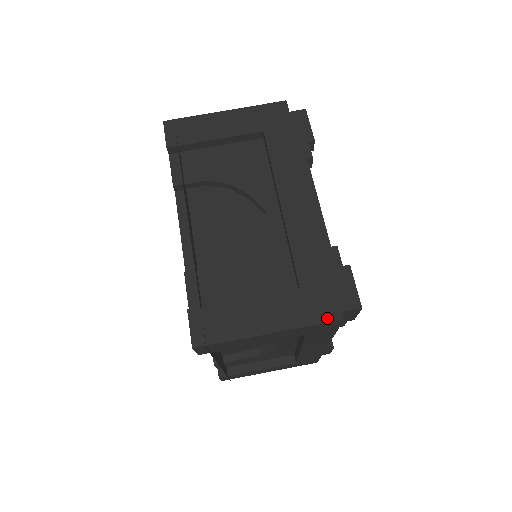
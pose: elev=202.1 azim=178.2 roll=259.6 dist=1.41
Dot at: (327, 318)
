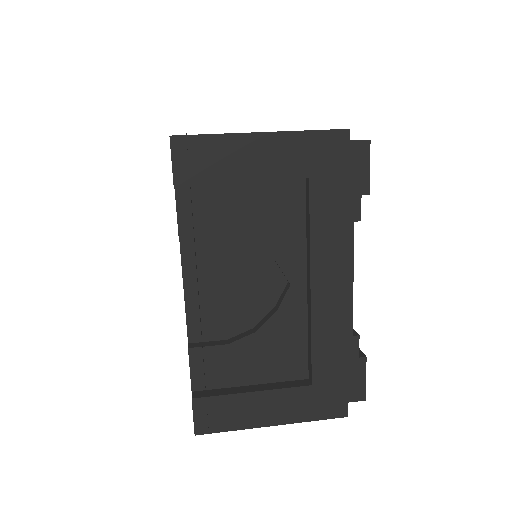
Dot at: (332, 415)
